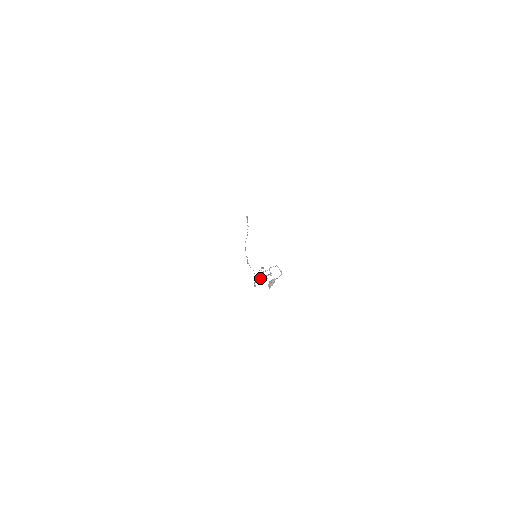
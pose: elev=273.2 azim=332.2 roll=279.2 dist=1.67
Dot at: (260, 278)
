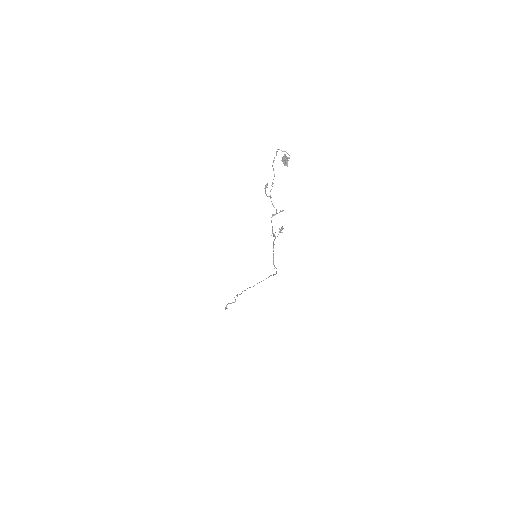
Dot at: (274, 234)
